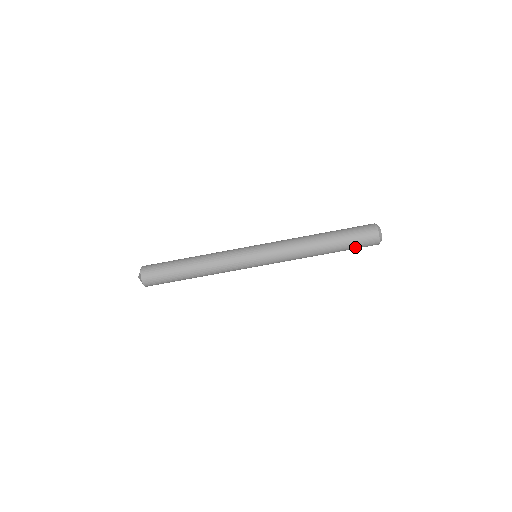
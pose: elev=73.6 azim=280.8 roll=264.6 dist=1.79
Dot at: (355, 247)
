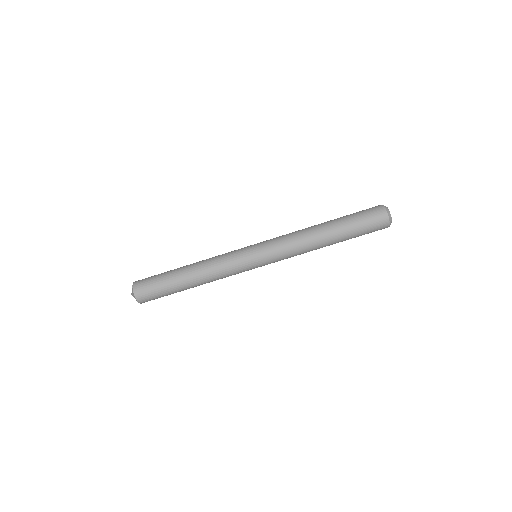
Dot at: (363, 232)
